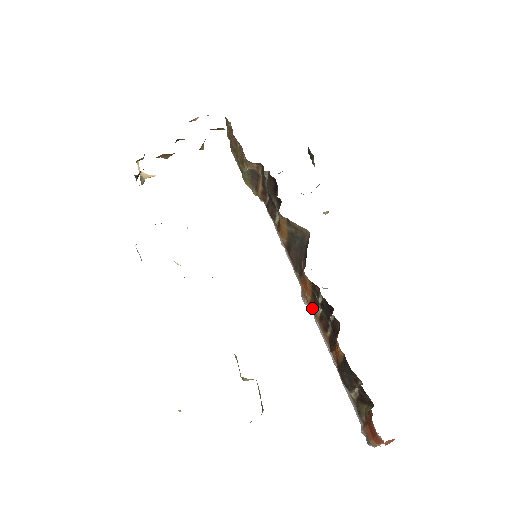
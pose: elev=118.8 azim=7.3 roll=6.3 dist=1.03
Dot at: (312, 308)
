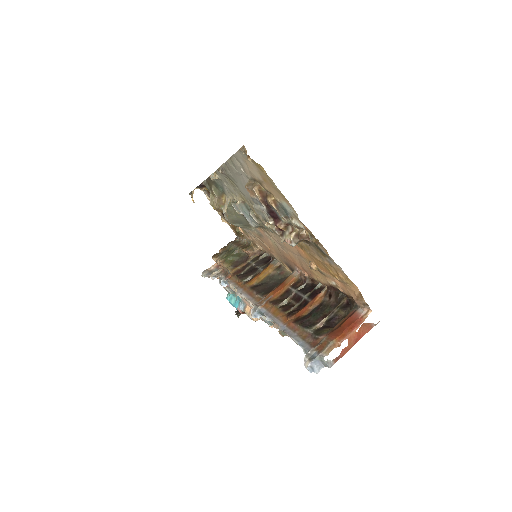
Dot at: (273, 303)
